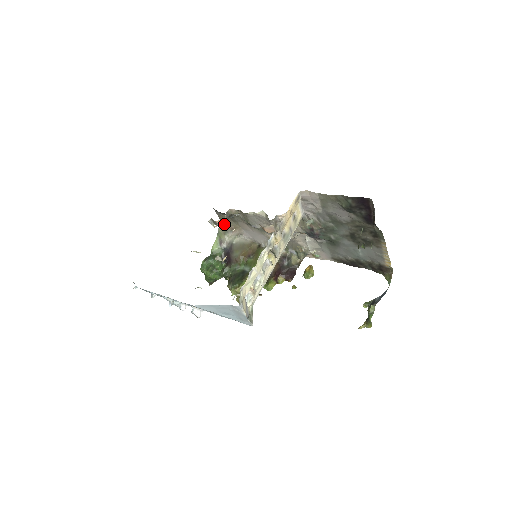
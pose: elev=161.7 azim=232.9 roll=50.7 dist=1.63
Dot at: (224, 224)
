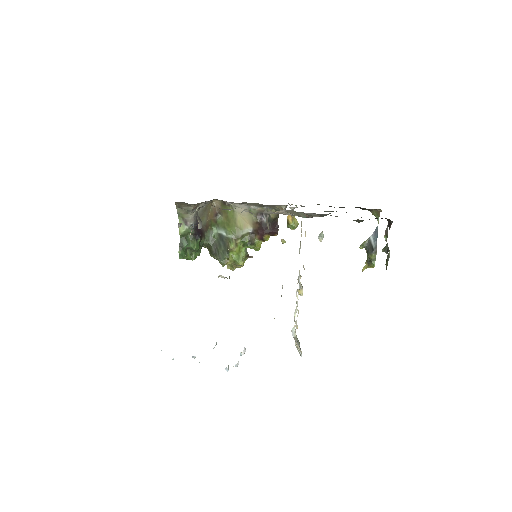
Dot at: (200, 227)
